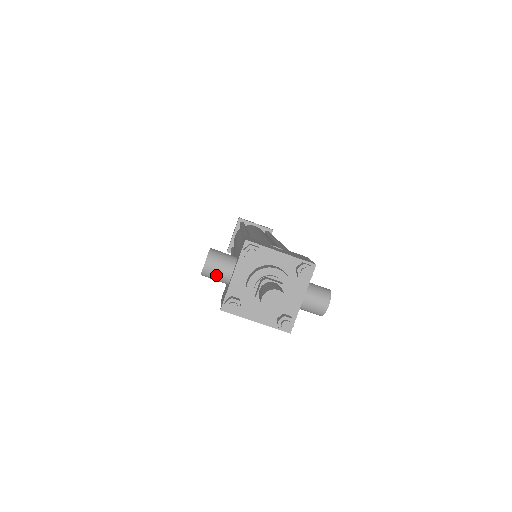
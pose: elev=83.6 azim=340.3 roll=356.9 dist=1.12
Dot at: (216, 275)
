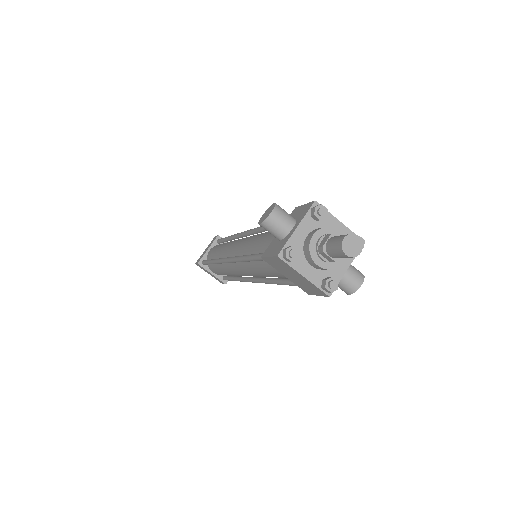
Dot at: (277, 226)
